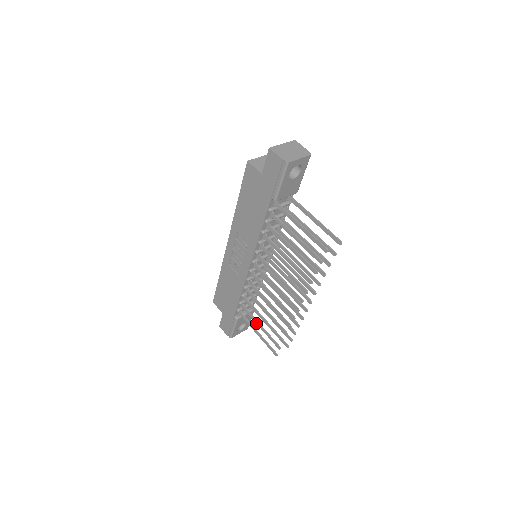
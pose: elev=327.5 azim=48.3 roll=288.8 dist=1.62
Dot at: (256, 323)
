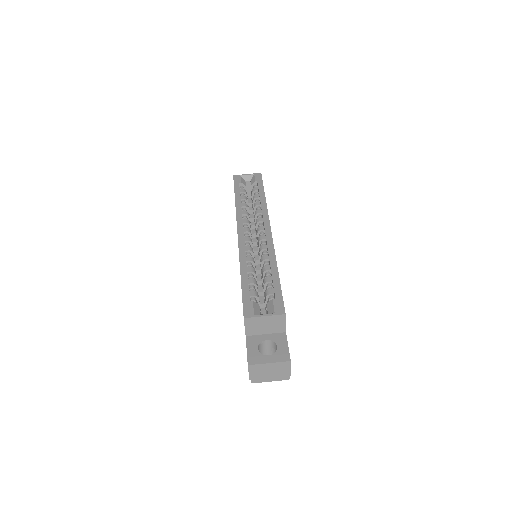
Dot at: occluded
